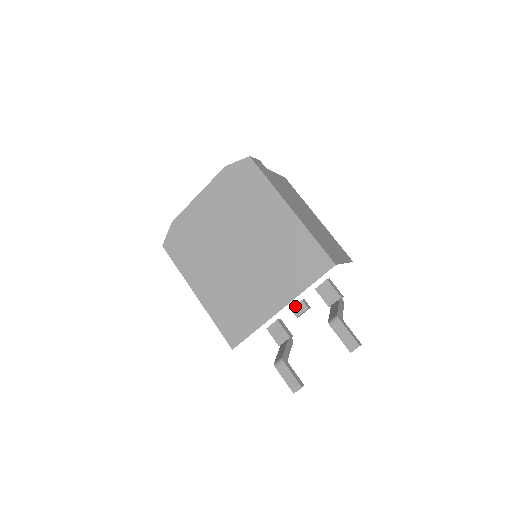
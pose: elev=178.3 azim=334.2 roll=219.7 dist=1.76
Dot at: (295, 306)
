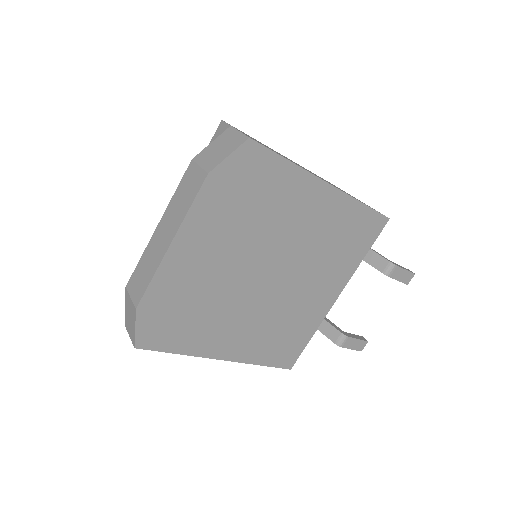
Dot at: occluded
